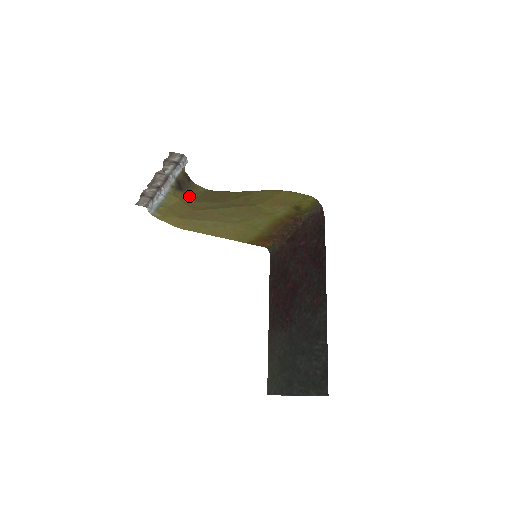
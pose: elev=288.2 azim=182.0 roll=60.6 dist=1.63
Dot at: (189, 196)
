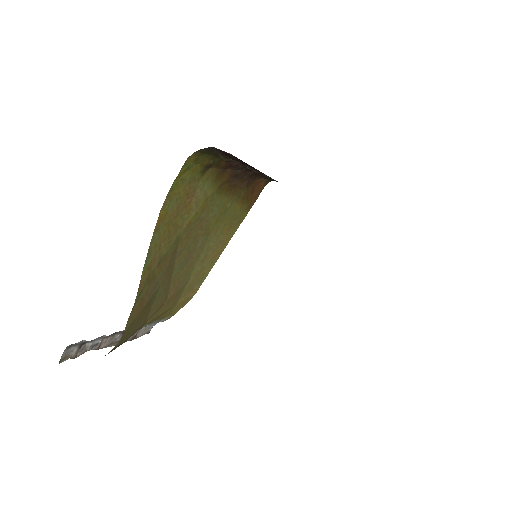
Dot at: occluded
